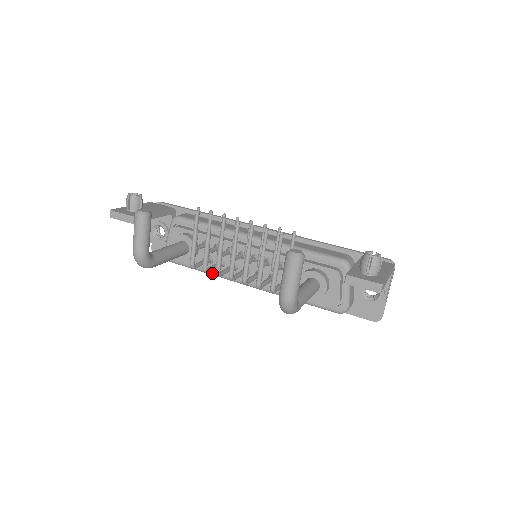
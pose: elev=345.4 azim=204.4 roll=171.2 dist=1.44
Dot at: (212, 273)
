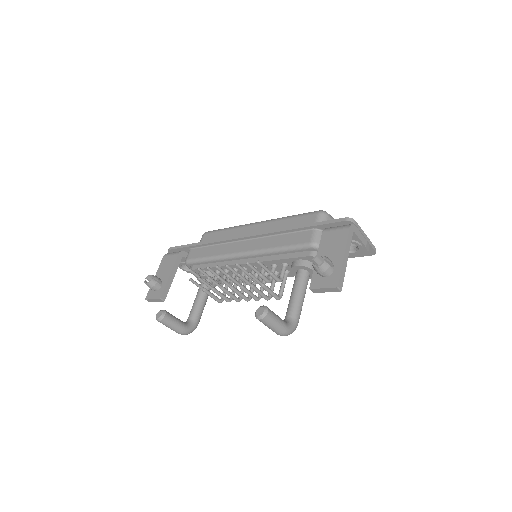
Dot at: occluded
